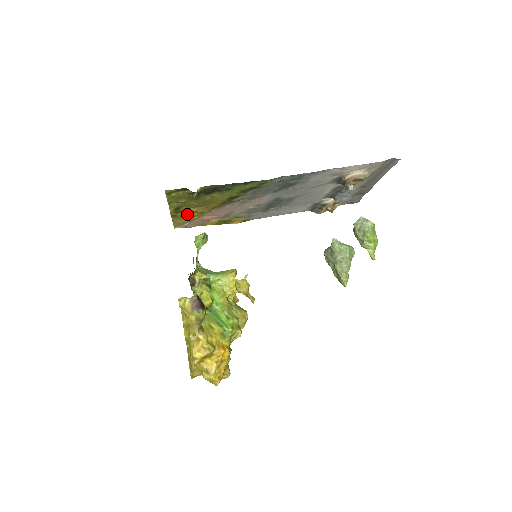
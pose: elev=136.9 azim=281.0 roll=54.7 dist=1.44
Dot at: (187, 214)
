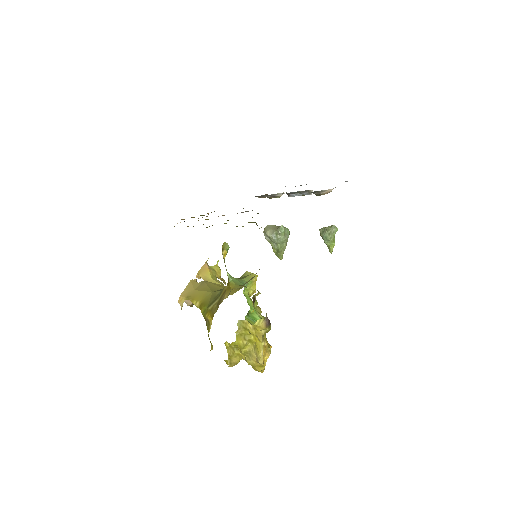
Dot at: occluded
